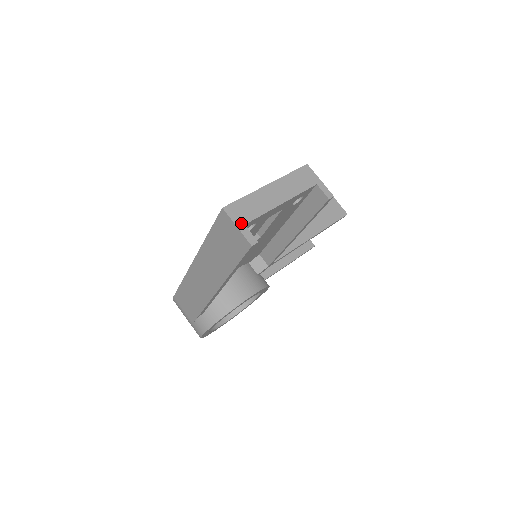
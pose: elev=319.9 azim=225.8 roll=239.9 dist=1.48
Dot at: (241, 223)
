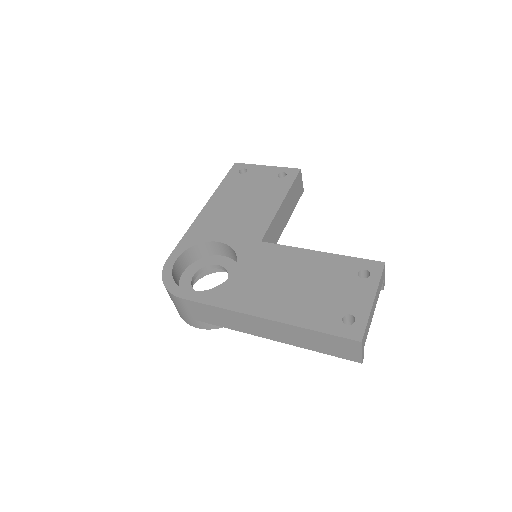
Dot at: (363, 348)
